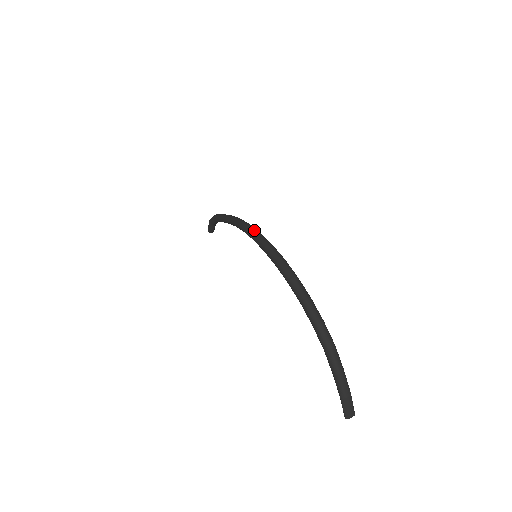
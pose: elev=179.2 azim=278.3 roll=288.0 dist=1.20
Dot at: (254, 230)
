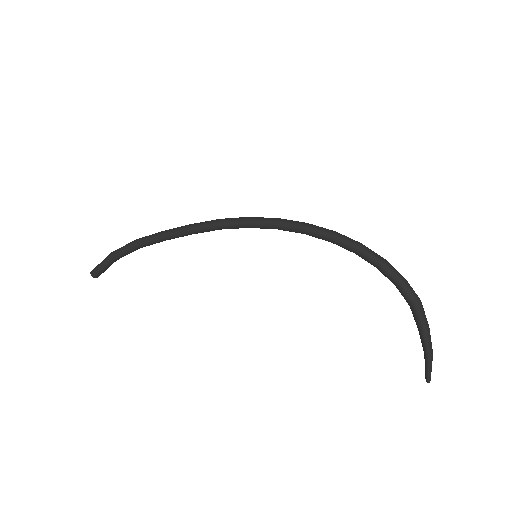
Dot at: occluded
